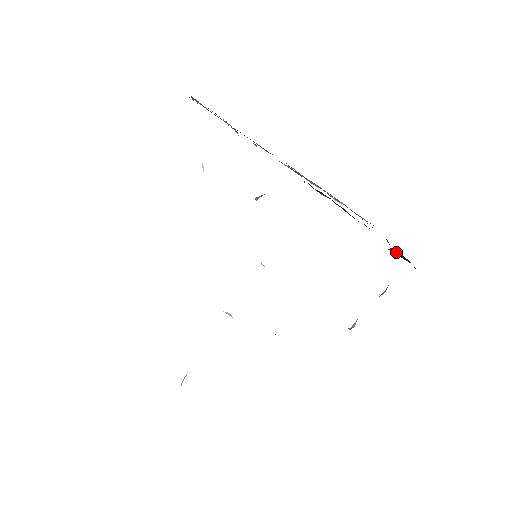
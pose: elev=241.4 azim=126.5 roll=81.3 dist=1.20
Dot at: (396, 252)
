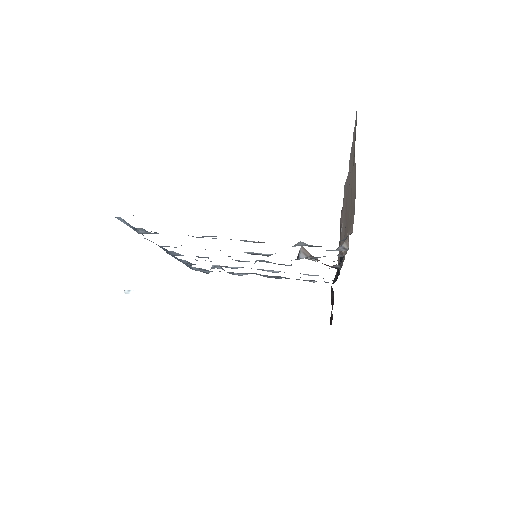
Dot at: (332, 295)
